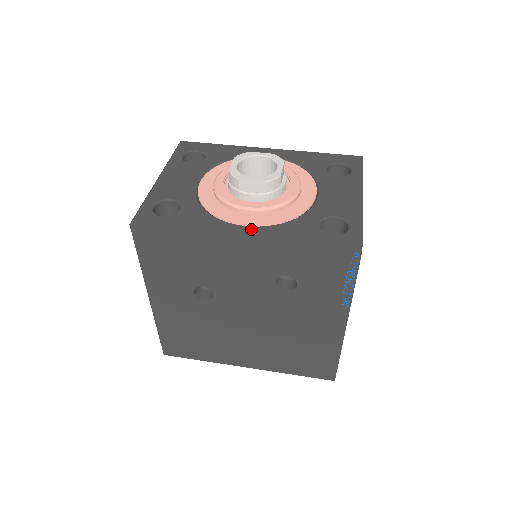
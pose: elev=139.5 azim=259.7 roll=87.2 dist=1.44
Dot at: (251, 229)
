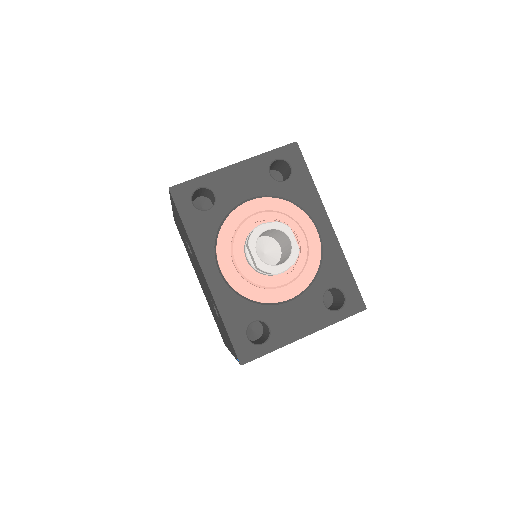
Dot at: (218, 277)
